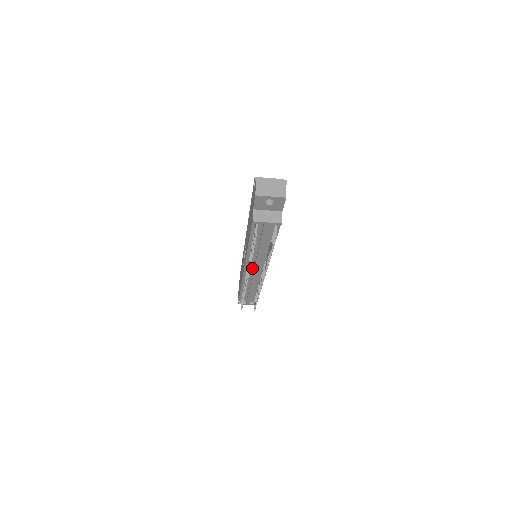
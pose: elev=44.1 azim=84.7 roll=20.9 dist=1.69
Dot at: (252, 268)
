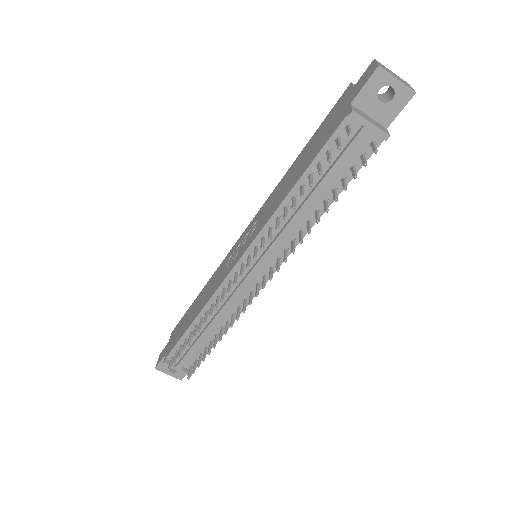
Dot at: (252, 263)
